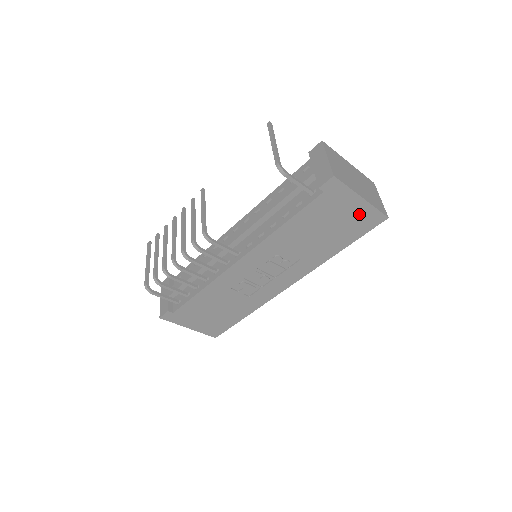
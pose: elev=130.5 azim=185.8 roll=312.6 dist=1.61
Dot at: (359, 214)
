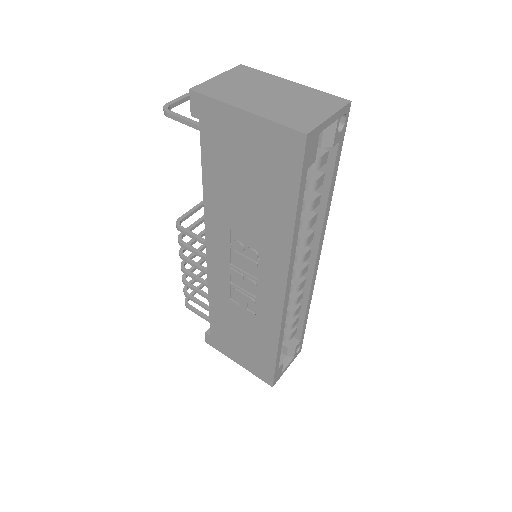
Dot at: (263, 142)
